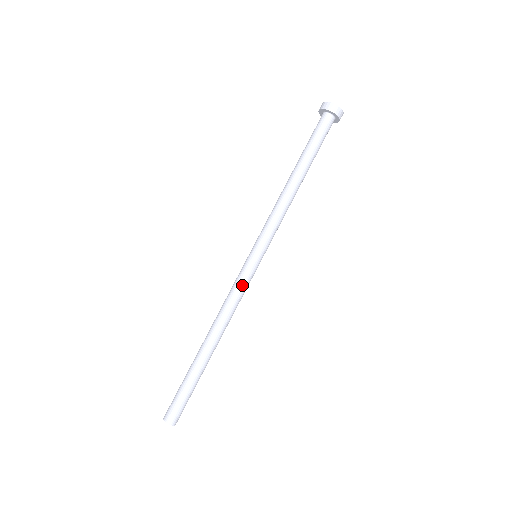
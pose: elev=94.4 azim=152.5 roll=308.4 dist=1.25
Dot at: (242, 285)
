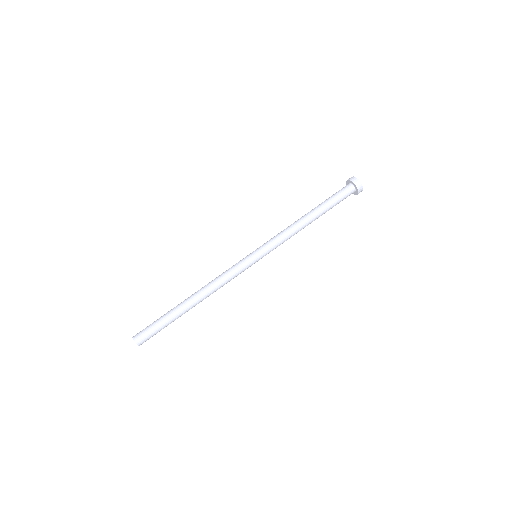
Dot at: (234, 267)
